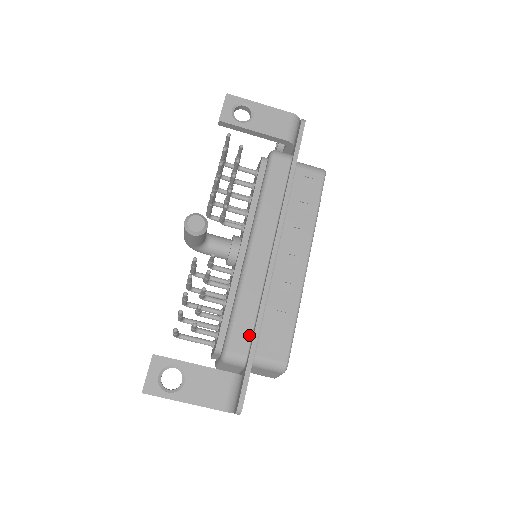
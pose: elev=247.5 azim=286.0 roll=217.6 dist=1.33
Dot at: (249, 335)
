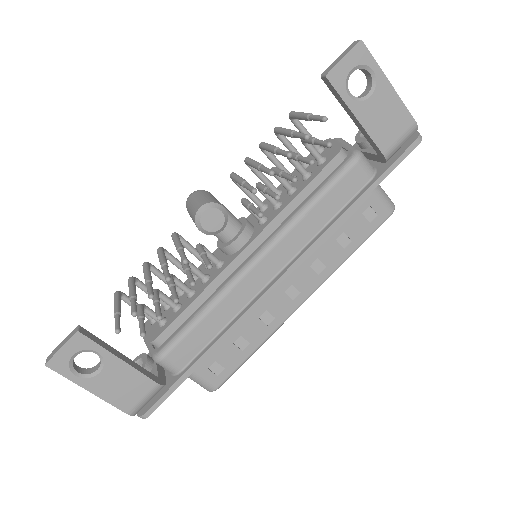
Dot at: (197, 351)
